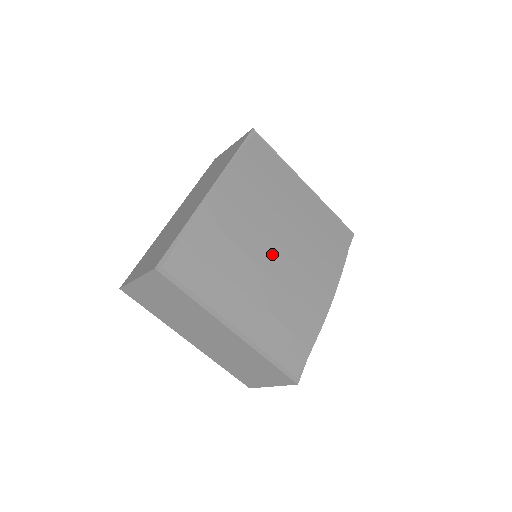
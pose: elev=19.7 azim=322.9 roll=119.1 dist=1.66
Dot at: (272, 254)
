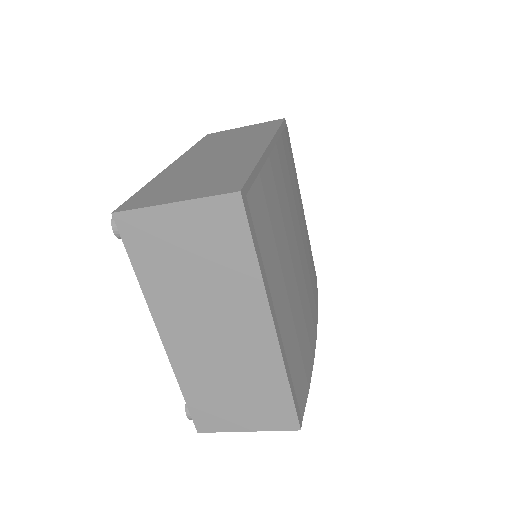
Dot at: (296, 256)
